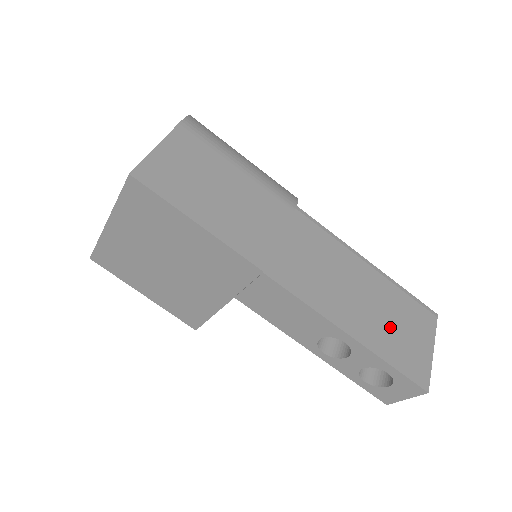
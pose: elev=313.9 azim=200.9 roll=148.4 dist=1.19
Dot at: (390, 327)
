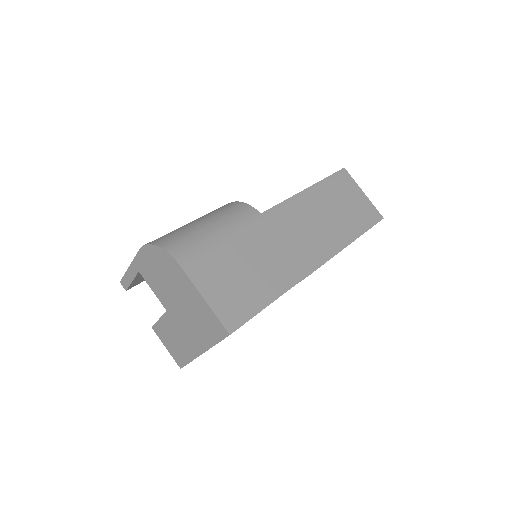
Dot at: (348, 211)
